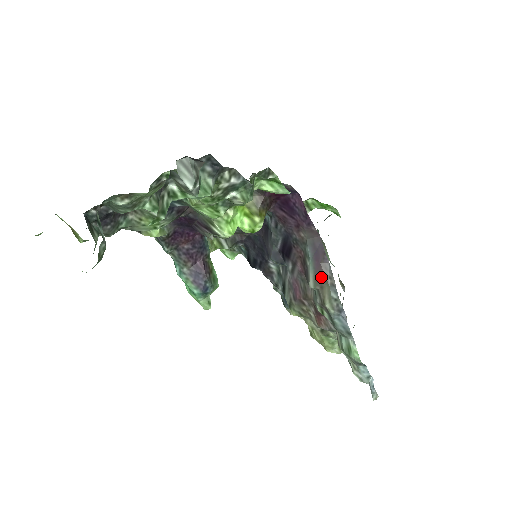
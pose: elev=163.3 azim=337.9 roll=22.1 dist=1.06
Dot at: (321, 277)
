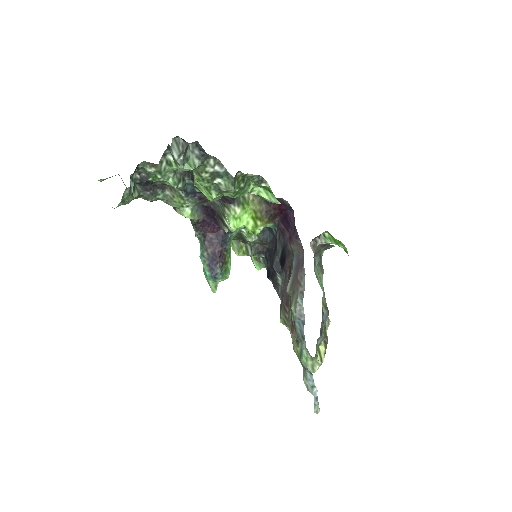
Dot at: (295, 284)
